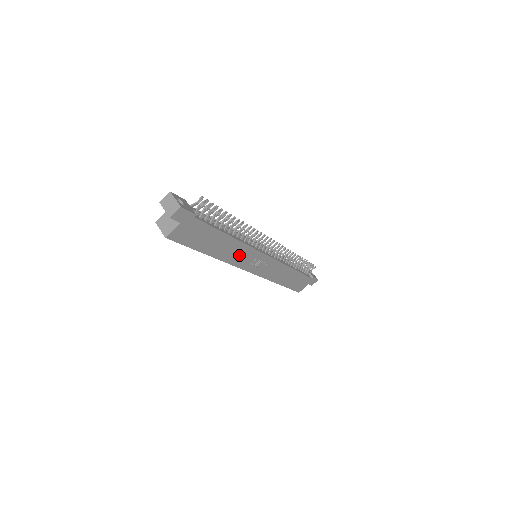
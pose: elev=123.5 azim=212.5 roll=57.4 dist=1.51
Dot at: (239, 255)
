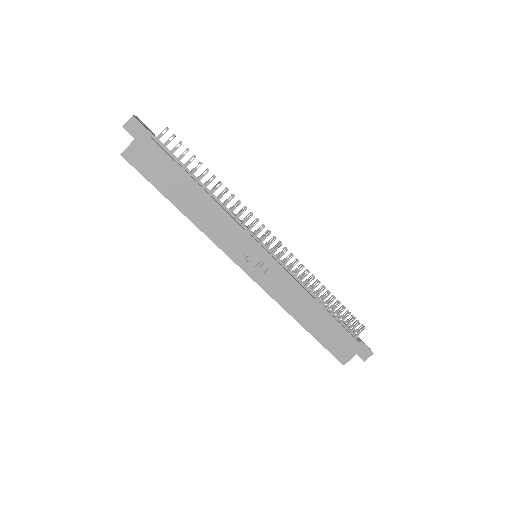
Dot at: (222, 230)
